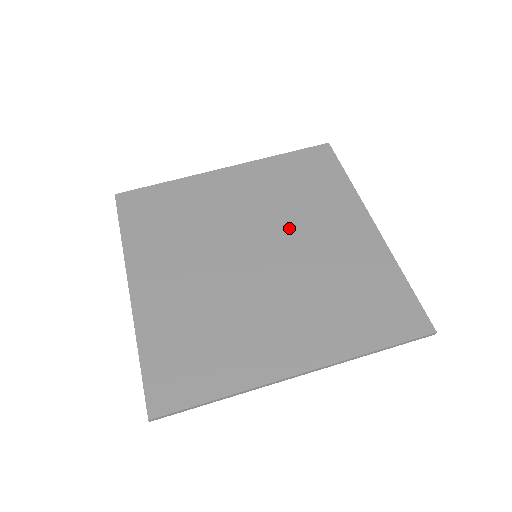
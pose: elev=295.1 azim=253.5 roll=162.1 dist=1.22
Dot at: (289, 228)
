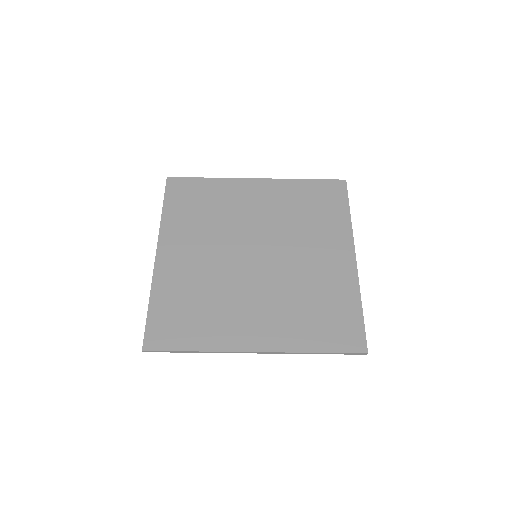
Dot at: (288, 241)
